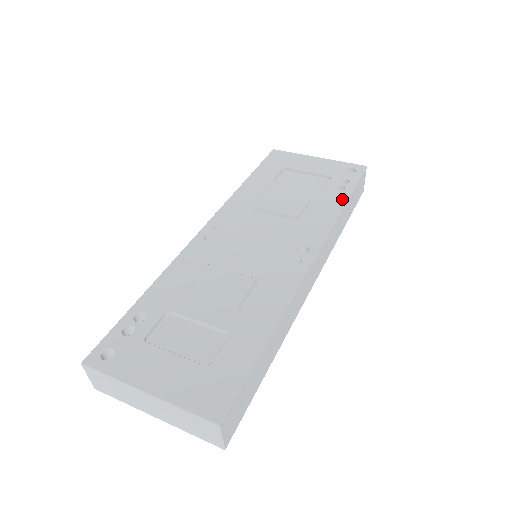
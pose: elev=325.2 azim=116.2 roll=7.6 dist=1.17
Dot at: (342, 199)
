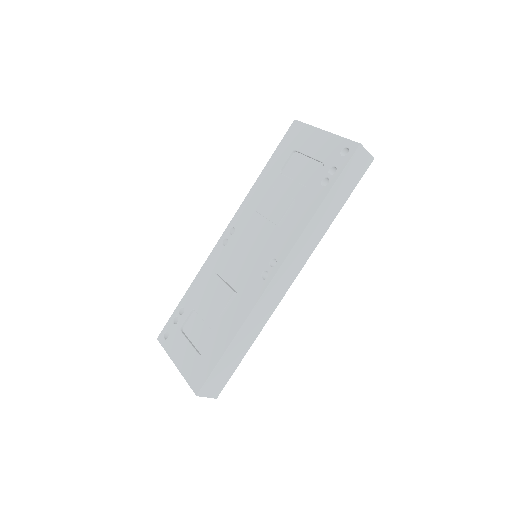
Dot at: (320, 199)
